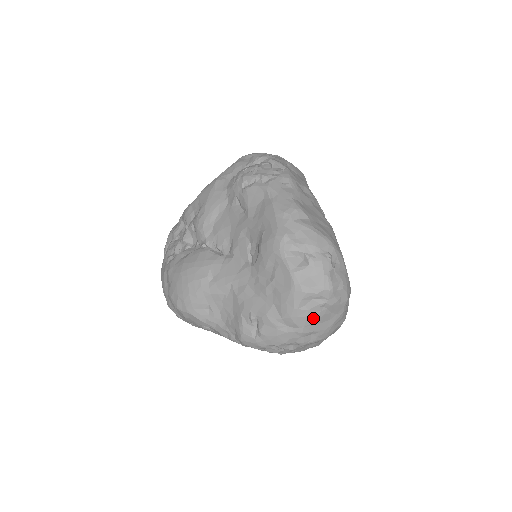
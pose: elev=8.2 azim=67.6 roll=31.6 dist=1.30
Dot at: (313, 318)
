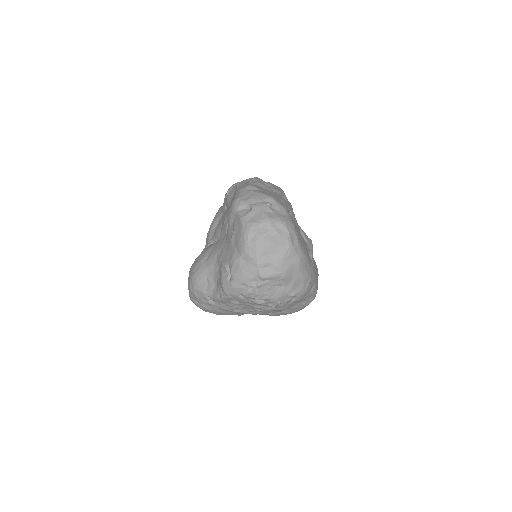
Dot at: (261, 248)
